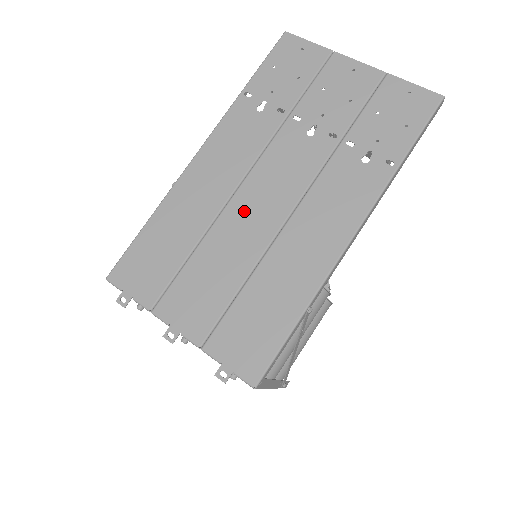
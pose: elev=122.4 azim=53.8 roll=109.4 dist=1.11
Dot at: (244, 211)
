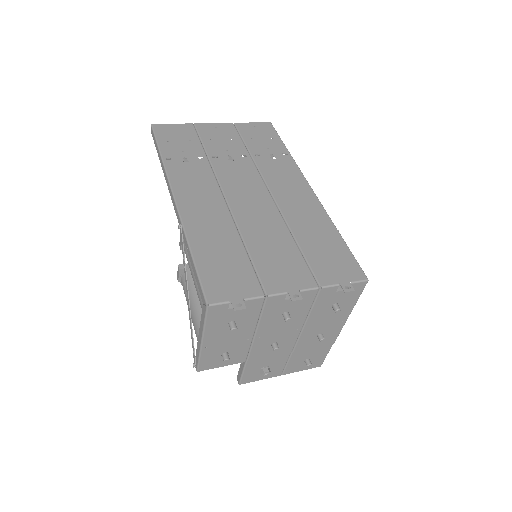
Dot at: (246, 210)
